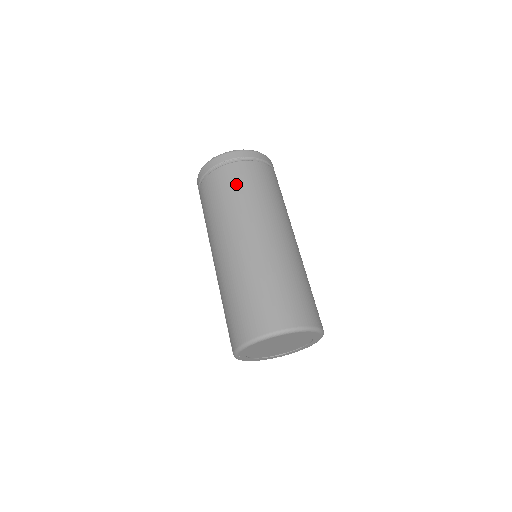
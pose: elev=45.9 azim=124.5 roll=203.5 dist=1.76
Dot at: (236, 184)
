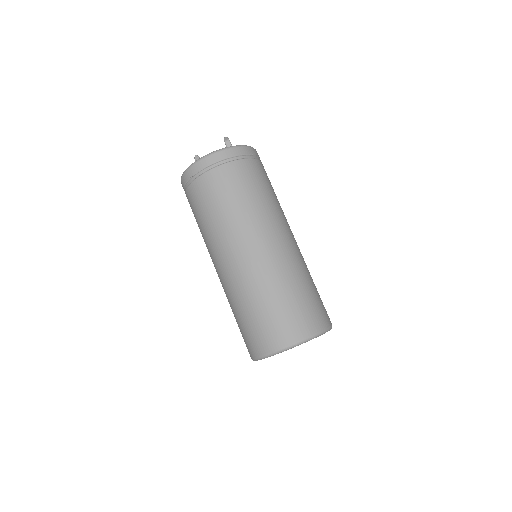
Dot at: (201, 207)
